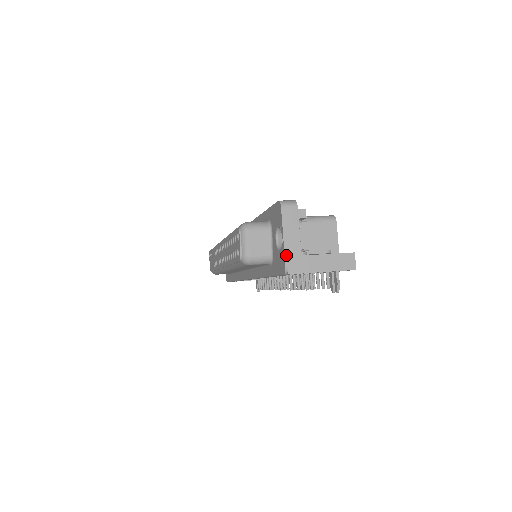
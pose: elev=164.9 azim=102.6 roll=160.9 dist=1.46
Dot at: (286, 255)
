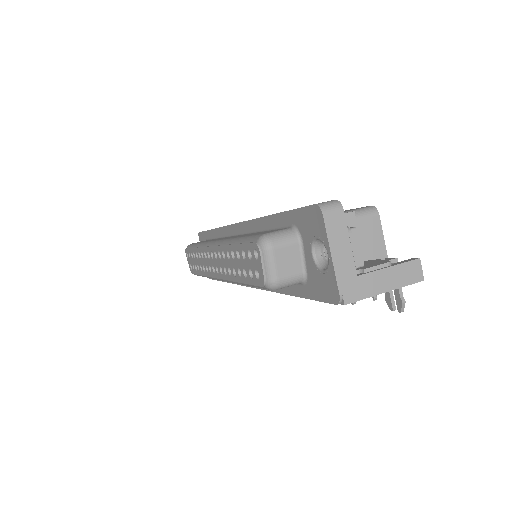
Dot at: (338, 279)
